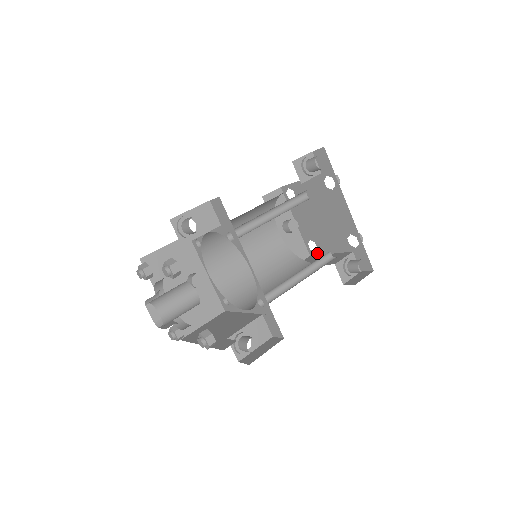
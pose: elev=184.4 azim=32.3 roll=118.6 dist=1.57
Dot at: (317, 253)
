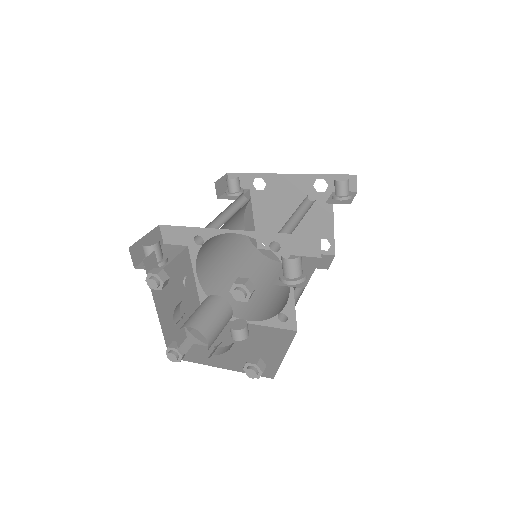
Dot at: (332, 243)
